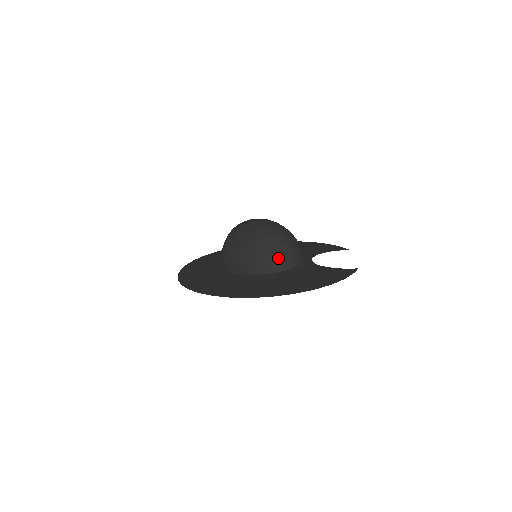
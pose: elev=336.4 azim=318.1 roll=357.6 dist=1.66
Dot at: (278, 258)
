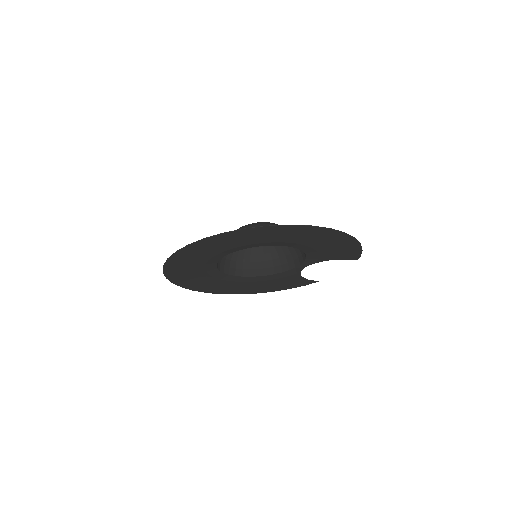
Dot at: occluded
